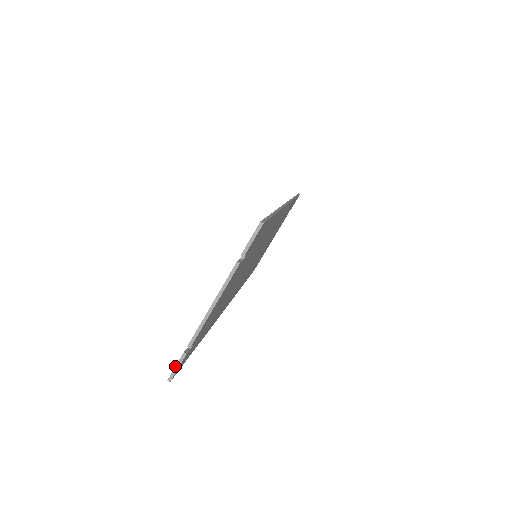
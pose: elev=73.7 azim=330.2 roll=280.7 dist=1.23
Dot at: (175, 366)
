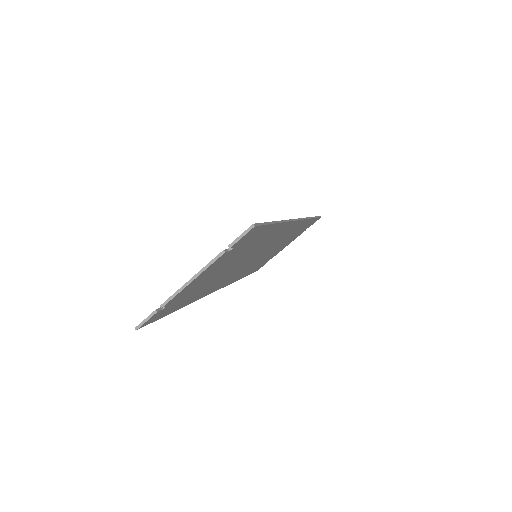
Dot at: occluded
